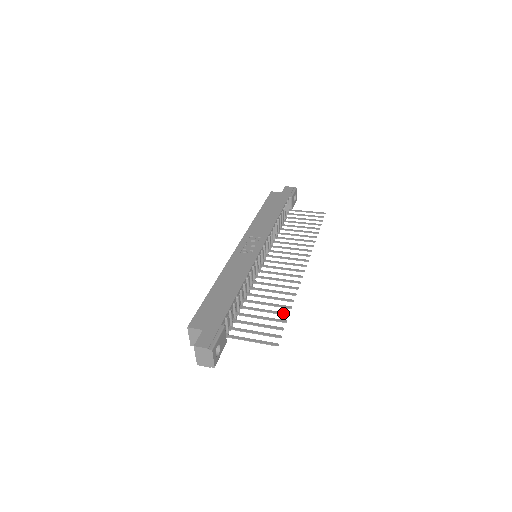
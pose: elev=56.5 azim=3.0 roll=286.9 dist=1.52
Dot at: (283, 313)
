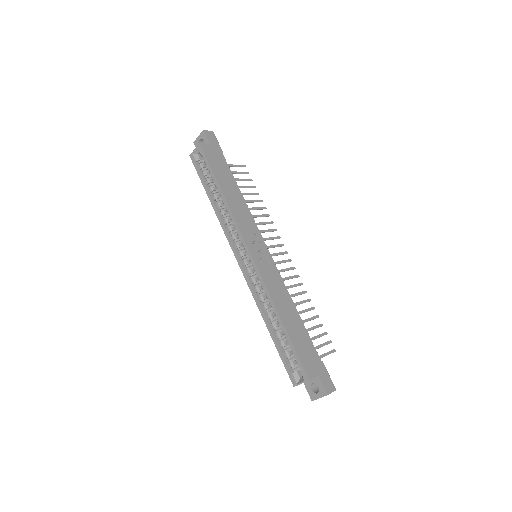
Dot at: (316, 317)
